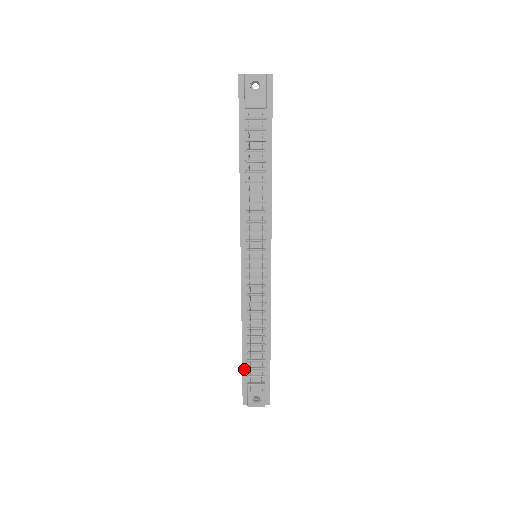
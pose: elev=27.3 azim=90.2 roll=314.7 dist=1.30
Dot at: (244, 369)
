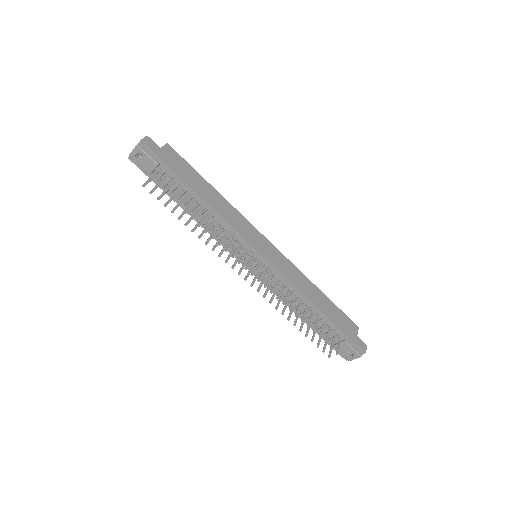
Dot at: (322, 336)
